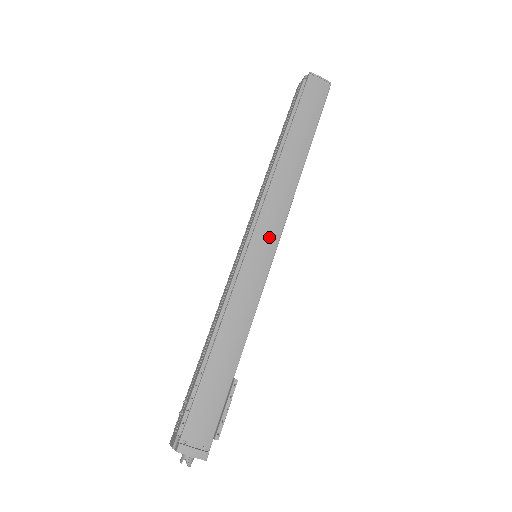
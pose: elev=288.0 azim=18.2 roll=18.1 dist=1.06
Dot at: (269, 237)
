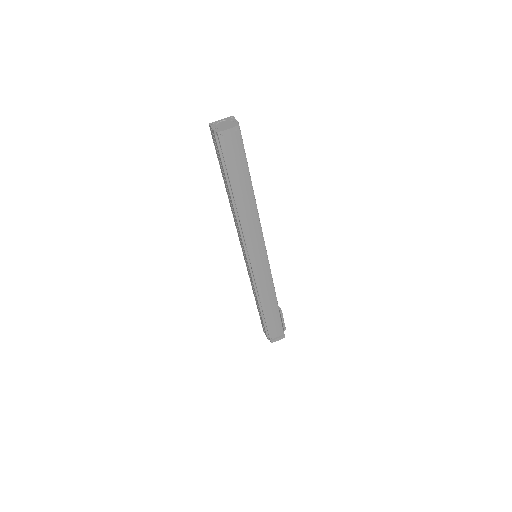
Dot at: (259, 253)
